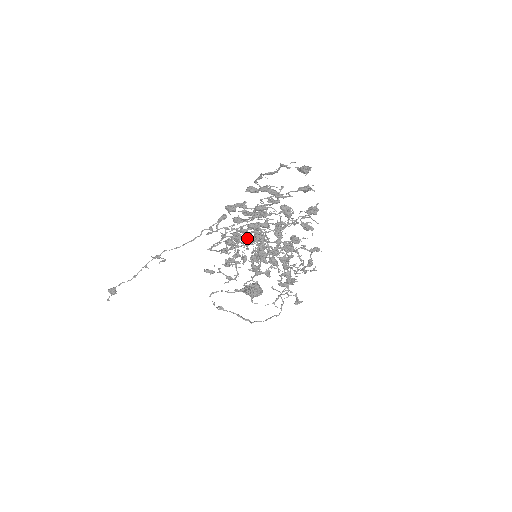
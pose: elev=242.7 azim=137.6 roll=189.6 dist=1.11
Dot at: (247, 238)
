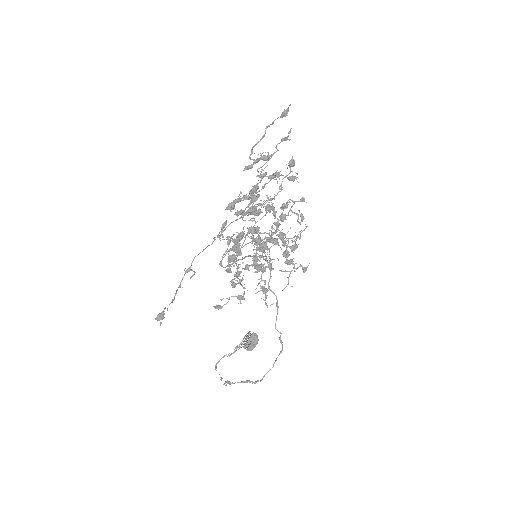
Dot at: occluded
